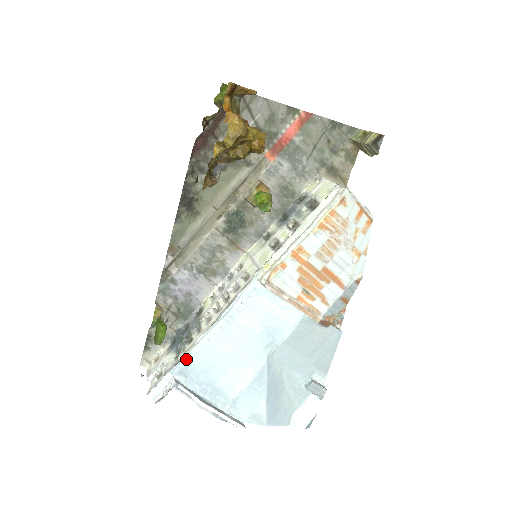
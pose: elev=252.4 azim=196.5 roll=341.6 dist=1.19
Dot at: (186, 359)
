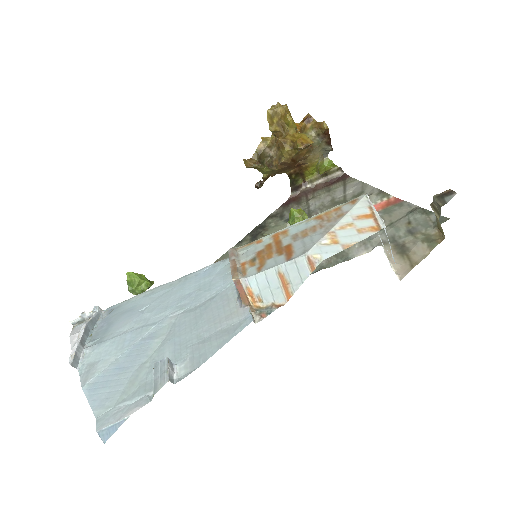
Dot at: (126, 301)
